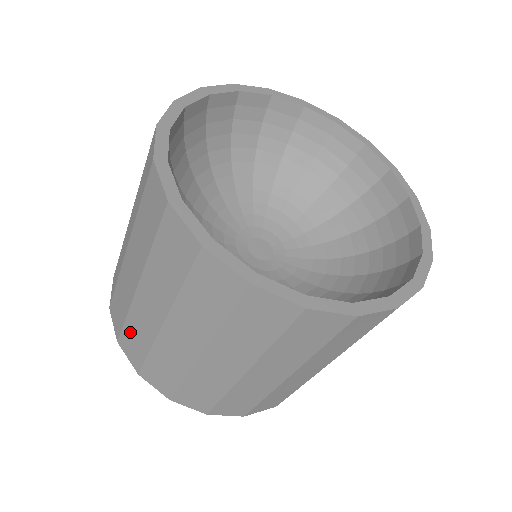
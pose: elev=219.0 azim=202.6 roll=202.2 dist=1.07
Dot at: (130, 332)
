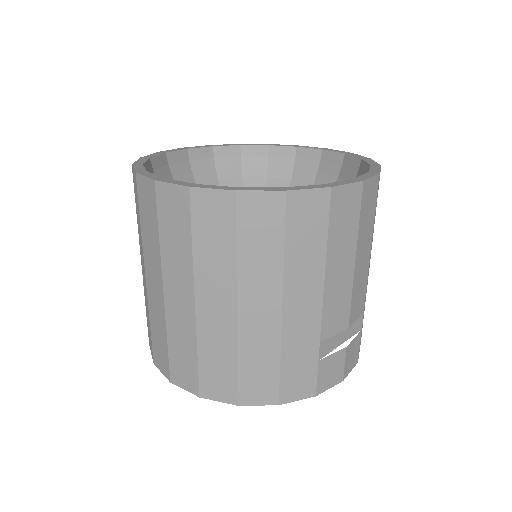
Dot at: (147, 319)
